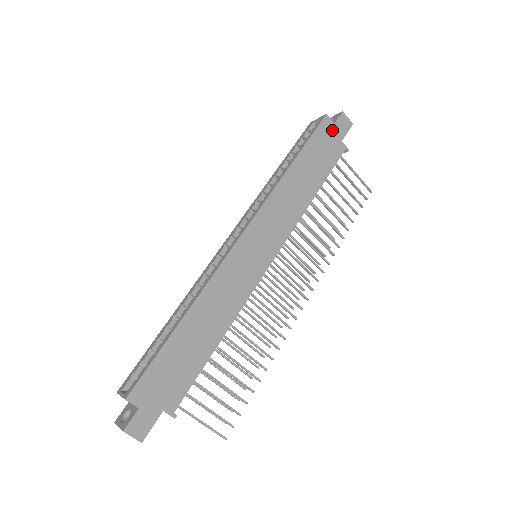
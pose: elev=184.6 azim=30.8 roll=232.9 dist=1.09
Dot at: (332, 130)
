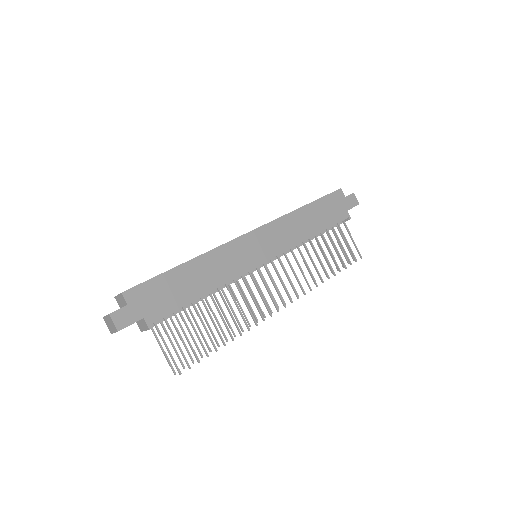
Dot at: (342, 200)
